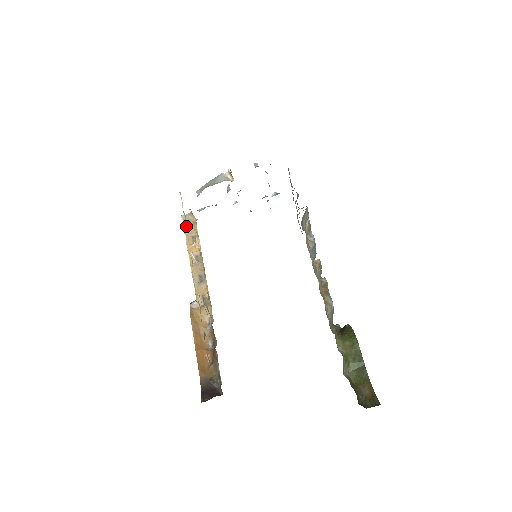
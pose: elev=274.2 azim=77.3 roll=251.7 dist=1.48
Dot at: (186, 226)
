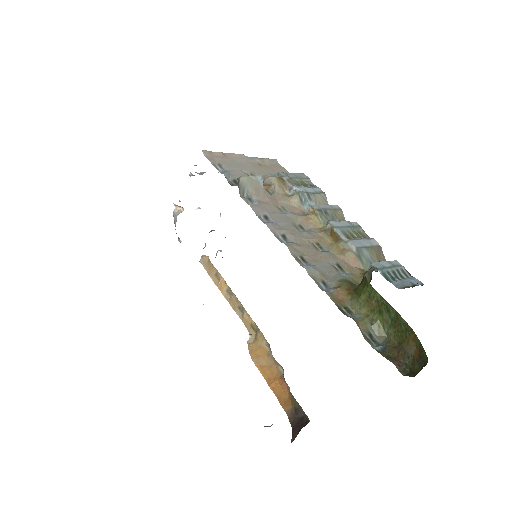
Dot at: (207, 269)
